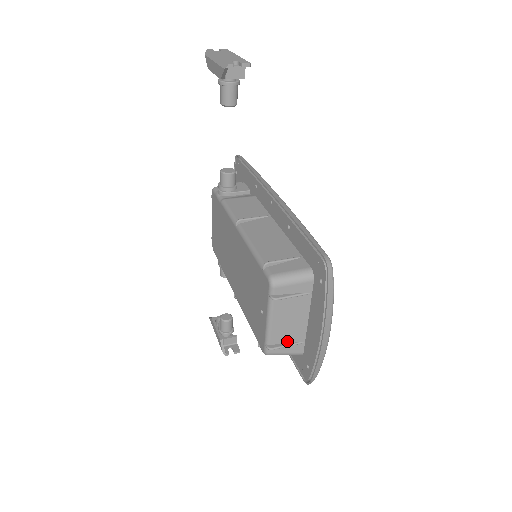
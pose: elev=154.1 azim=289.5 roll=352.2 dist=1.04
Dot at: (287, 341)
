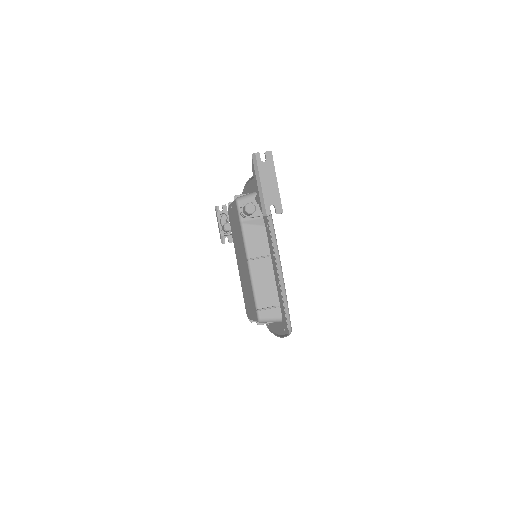
Dot at: occluded
